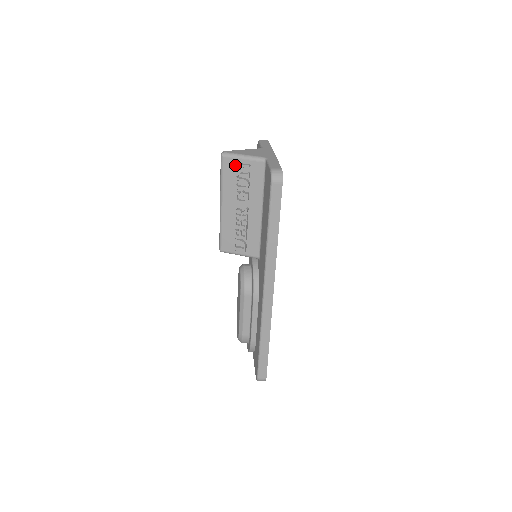
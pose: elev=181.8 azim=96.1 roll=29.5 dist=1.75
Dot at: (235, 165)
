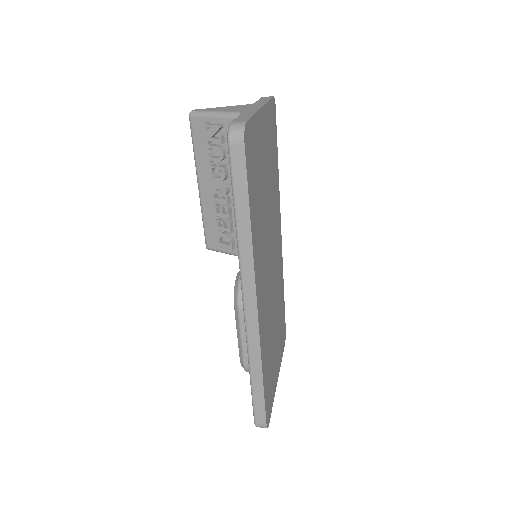
Dot at: (205, 127)
